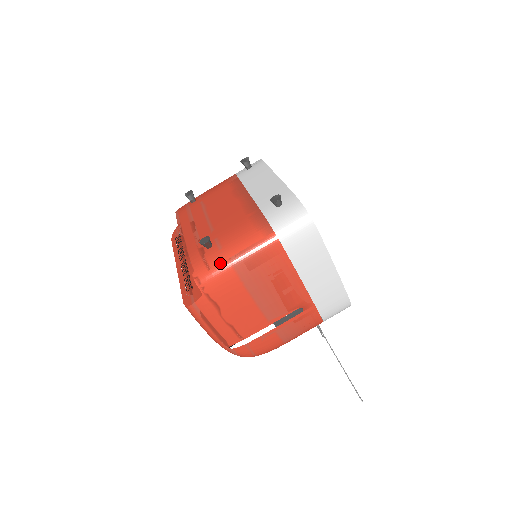
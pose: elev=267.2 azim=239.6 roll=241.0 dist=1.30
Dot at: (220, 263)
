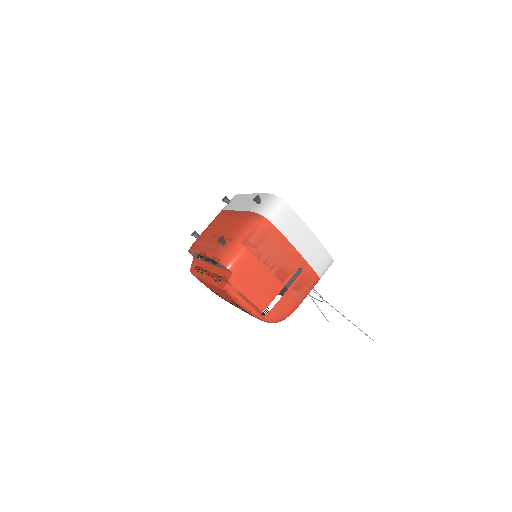
Dot at: (236, 248)
